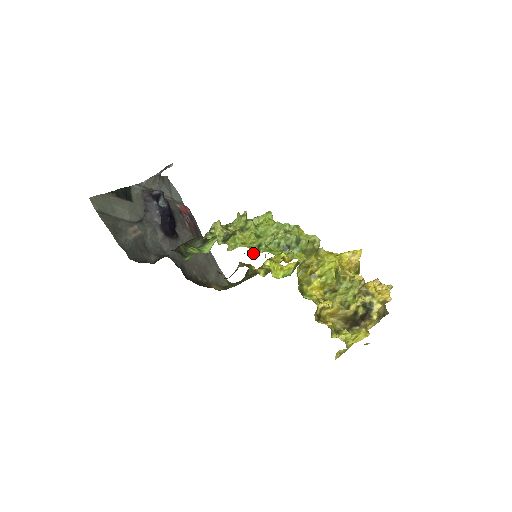
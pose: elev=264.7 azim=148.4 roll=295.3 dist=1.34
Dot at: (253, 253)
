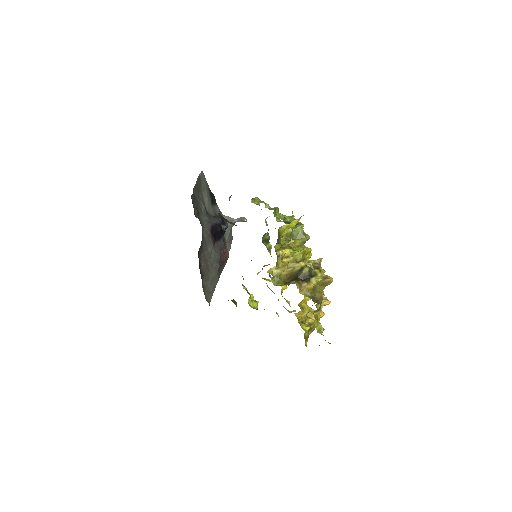
Dot at: occluded
